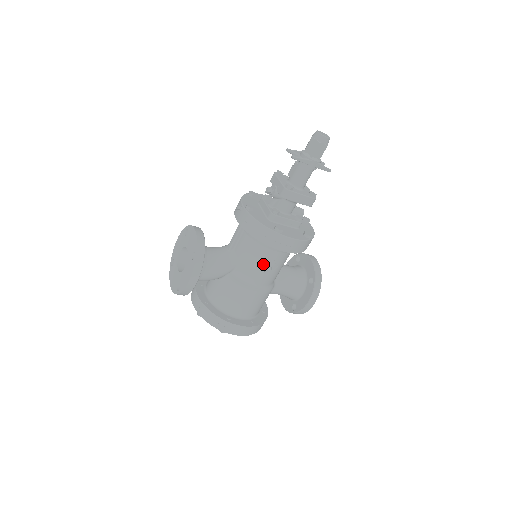
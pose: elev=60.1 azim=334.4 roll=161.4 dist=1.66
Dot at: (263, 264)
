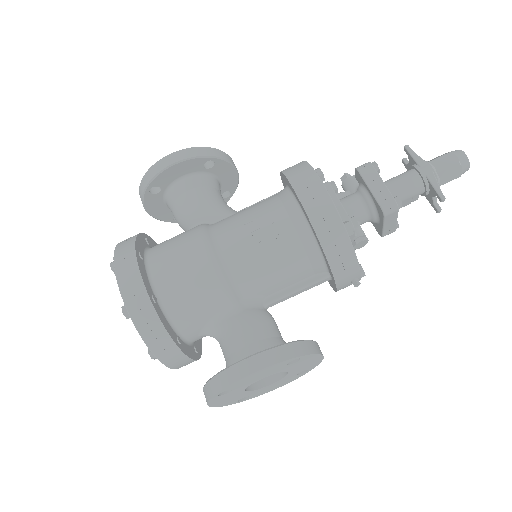
Dot at: (257, 220)
